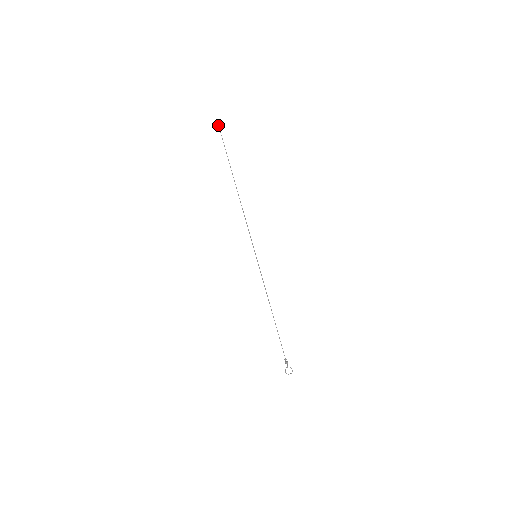
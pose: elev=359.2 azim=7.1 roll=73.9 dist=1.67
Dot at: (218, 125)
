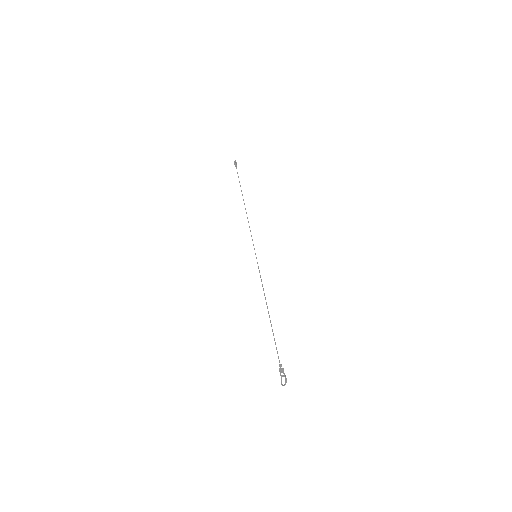
Dot at: (234, 164)
